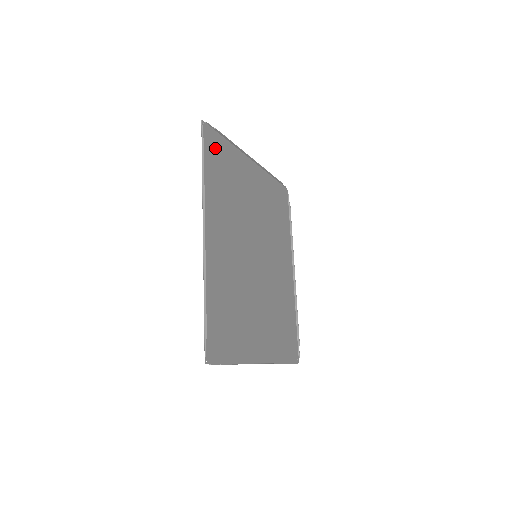
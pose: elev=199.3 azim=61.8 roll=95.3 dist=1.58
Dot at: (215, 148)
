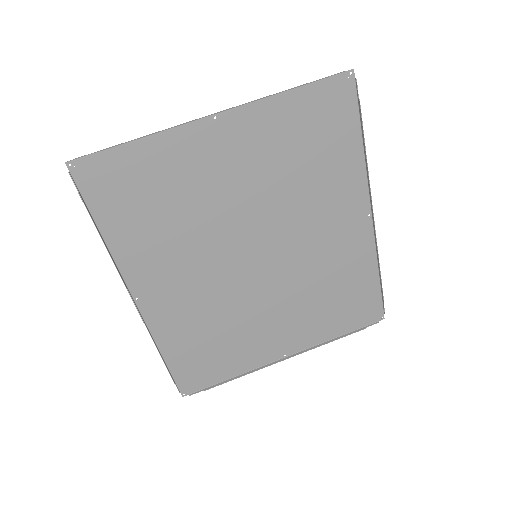
Dot at: (113, 178)
